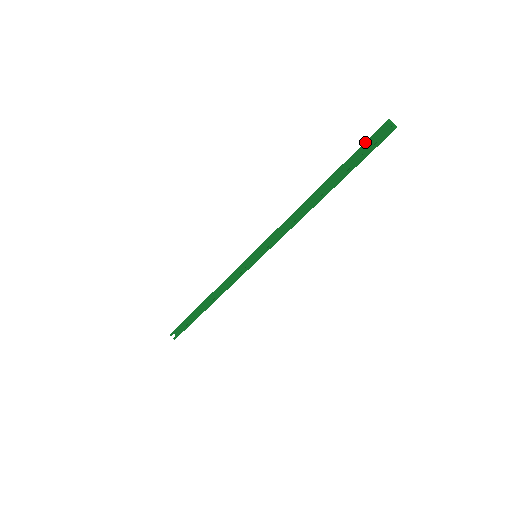
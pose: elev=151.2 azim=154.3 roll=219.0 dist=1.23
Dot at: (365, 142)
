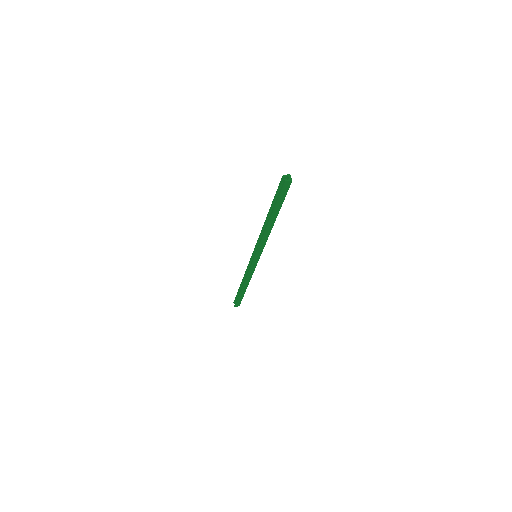
Dot at: (278, 187)
